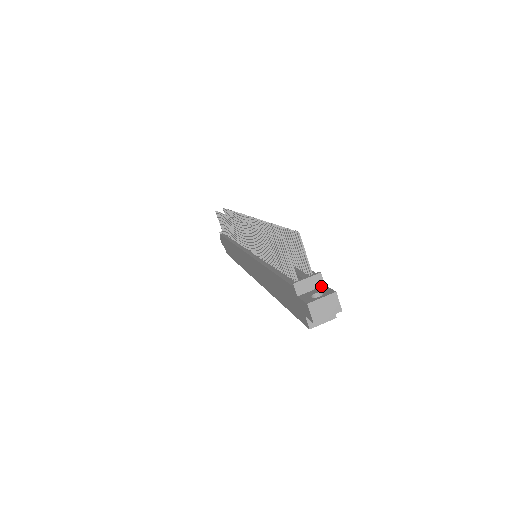
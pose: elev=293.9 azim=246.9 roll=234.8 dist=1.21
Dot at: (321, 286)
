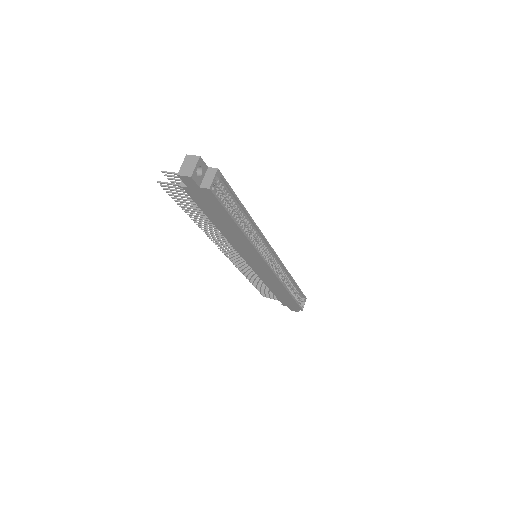
Dot at: occluded
